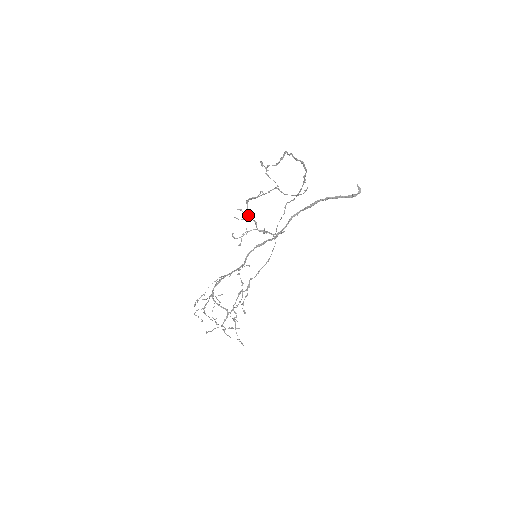
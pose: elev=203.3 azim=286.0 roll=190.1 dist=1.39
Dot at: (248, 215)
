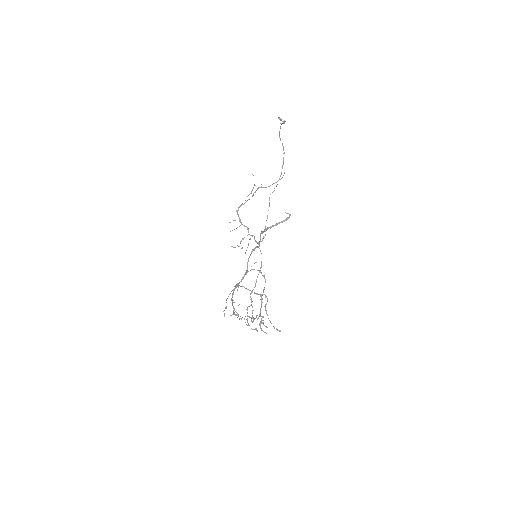
Dot at: (241, 222)
